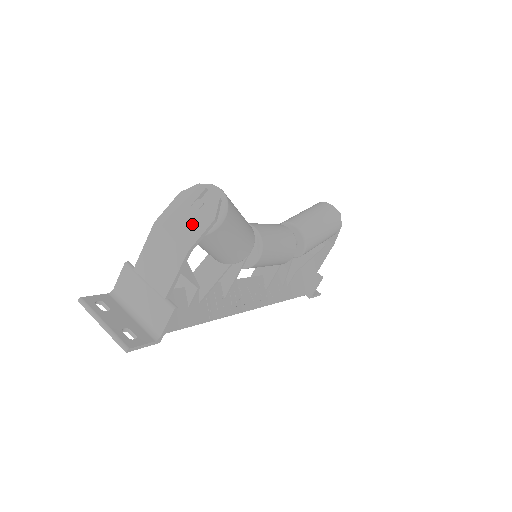
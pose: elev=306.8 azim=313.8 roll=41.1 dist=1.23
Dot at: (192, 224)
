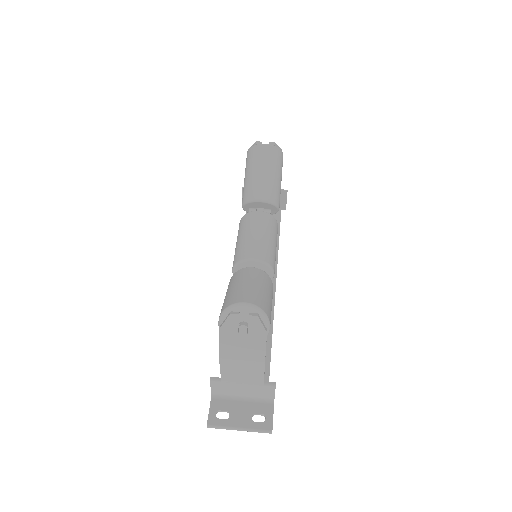
Dot at: (251, 345)
